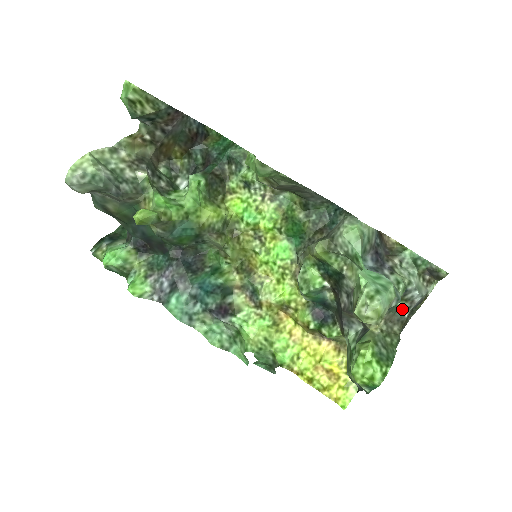
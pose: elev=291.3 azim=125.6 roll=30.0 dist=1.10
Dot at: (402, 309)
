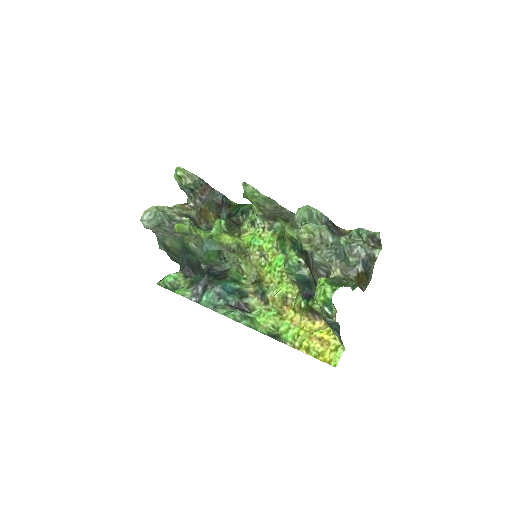
Dot at: (353, 263)
